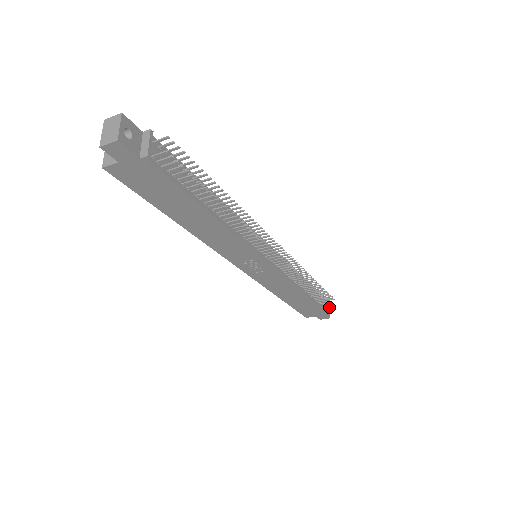
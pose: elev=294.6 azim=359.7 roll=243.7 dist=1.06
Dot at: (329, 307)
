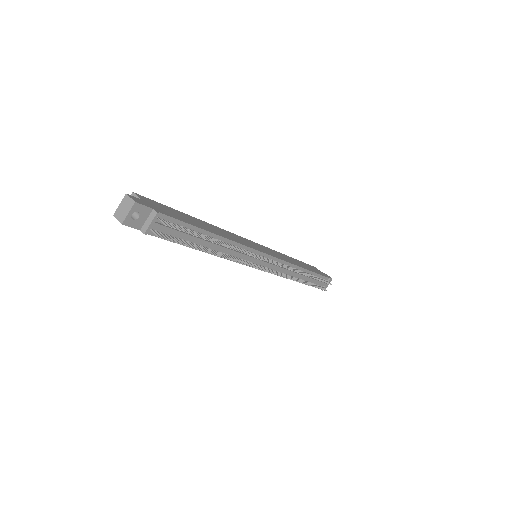
Dot at: (323, 288)
